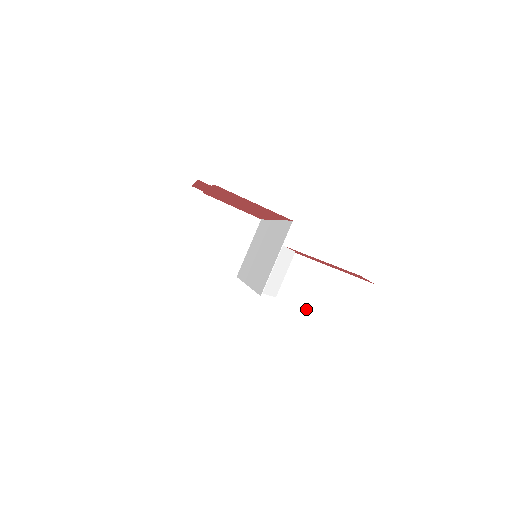
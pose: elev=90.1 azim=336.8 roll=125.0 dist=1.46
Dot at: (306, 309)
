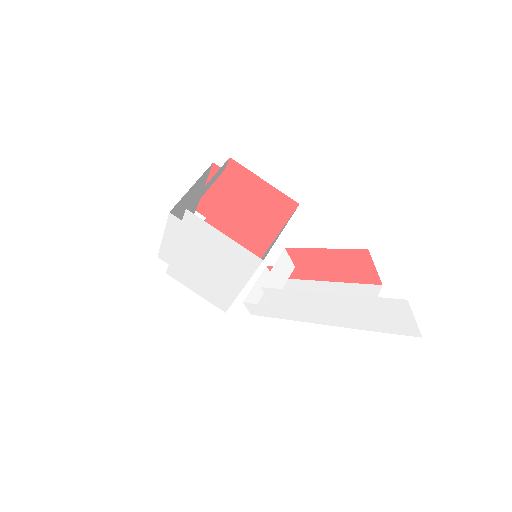
Dot at: (305, 321)
